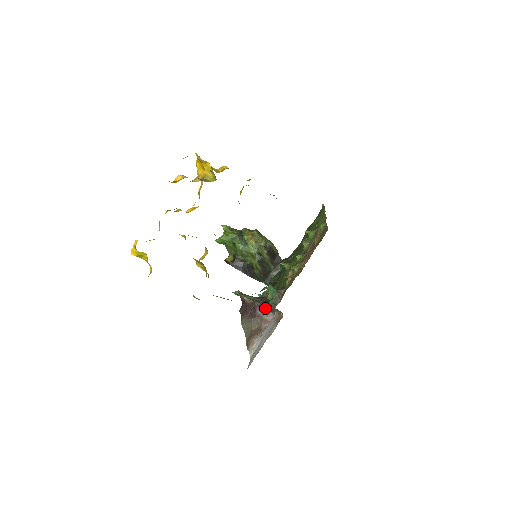
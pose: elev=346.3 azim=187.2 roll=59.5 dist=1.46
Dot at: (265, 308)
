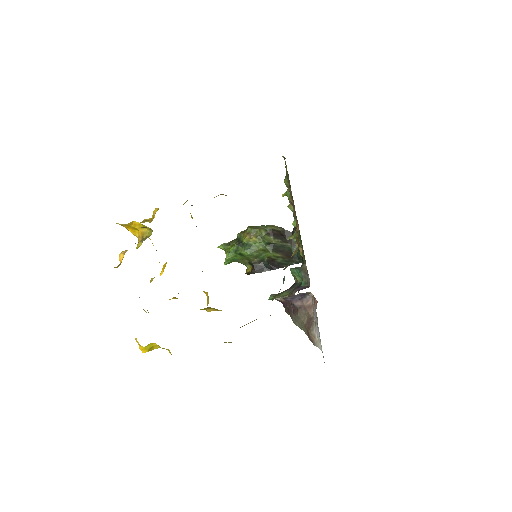
Dot at: (299, 297)
